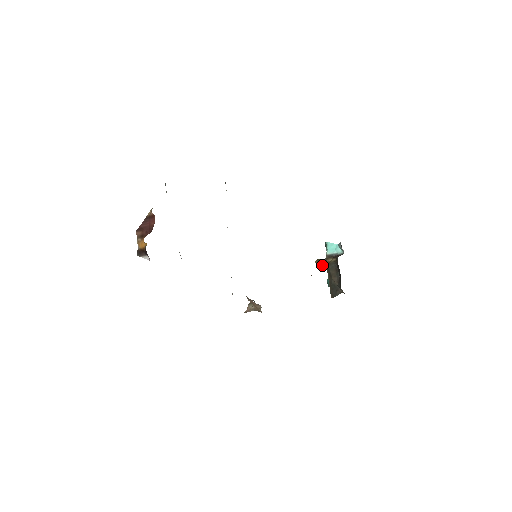
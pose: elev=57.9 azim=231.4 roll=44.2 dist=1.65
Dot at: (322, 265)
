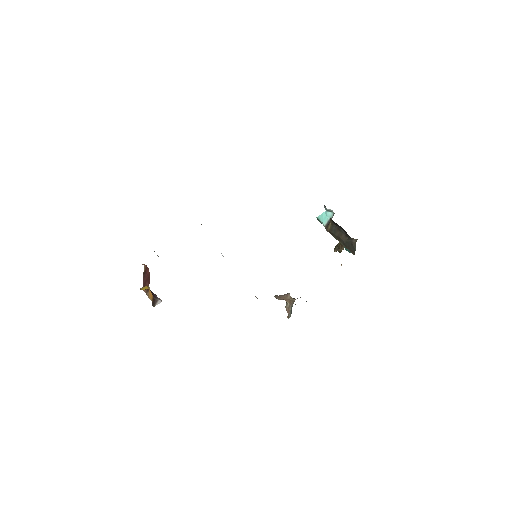
Dot at: (339, 247)
